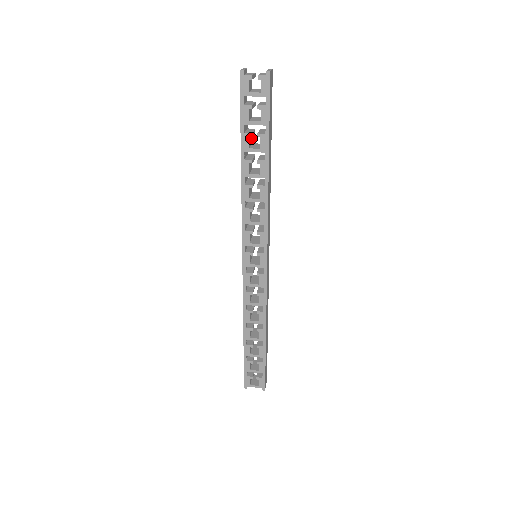
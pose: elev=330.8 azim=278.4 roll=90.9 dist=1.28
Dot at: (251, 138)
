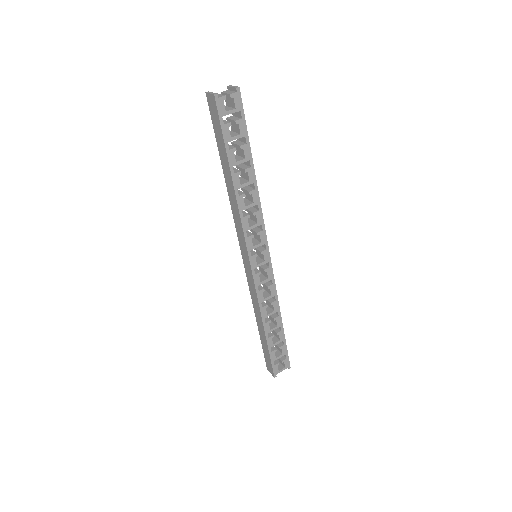
Dot at: occluded
